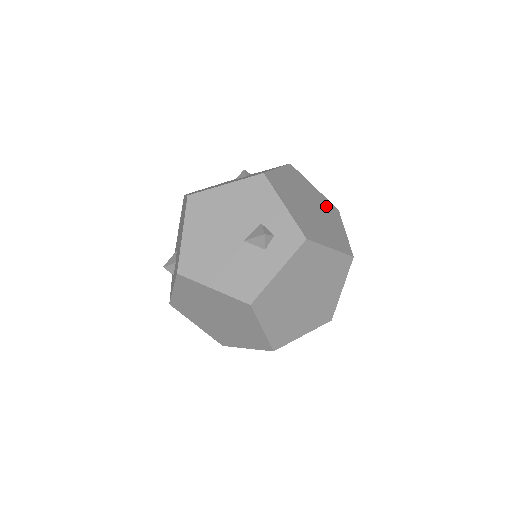
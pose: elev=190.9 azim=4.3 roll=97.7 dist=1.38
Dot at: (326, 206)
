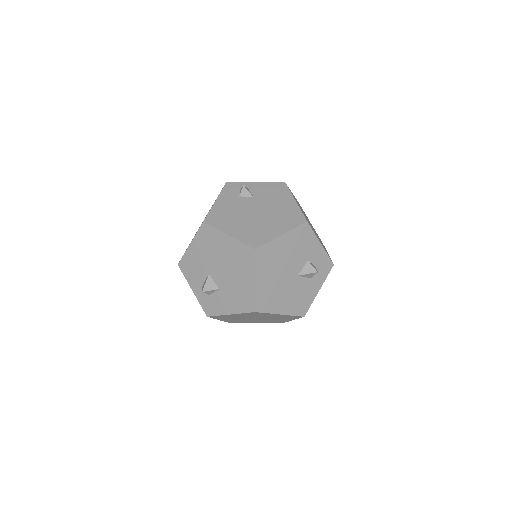
Dot at: occluded
